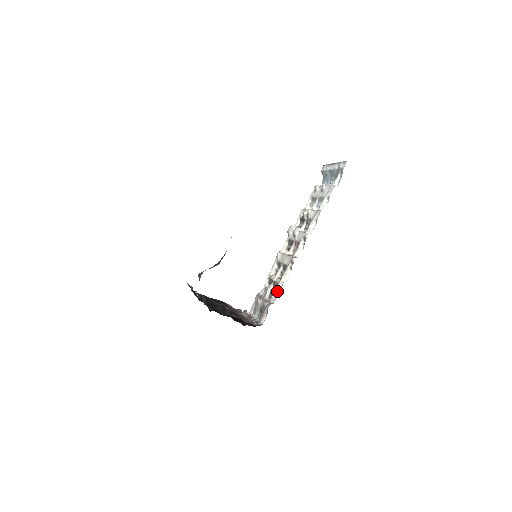
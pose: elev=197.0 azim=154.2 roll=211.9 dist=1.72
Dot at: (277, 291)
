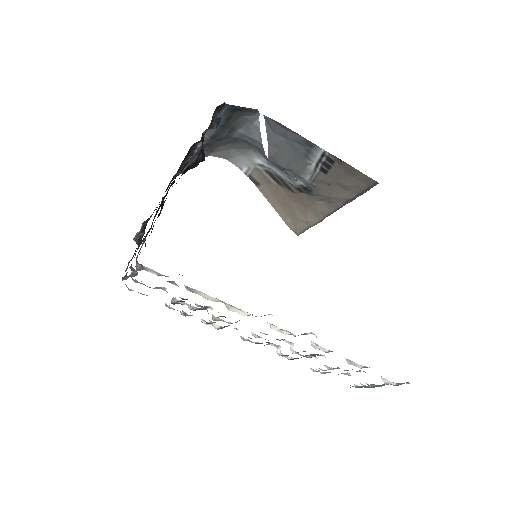
Dot at: (206, 295)
